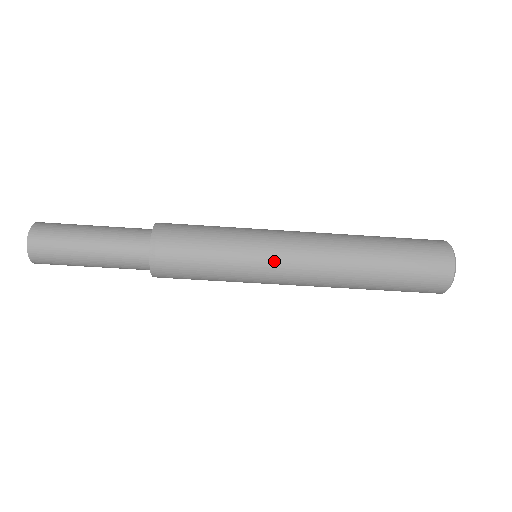
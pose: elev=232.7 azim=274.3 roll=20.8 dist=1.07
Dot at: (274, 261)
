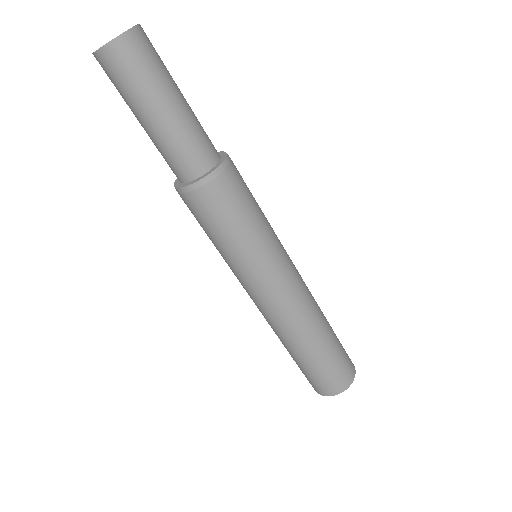
Dot at: (285, 268)
